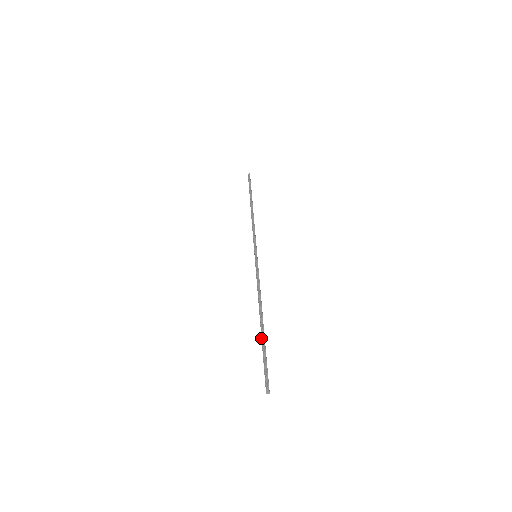
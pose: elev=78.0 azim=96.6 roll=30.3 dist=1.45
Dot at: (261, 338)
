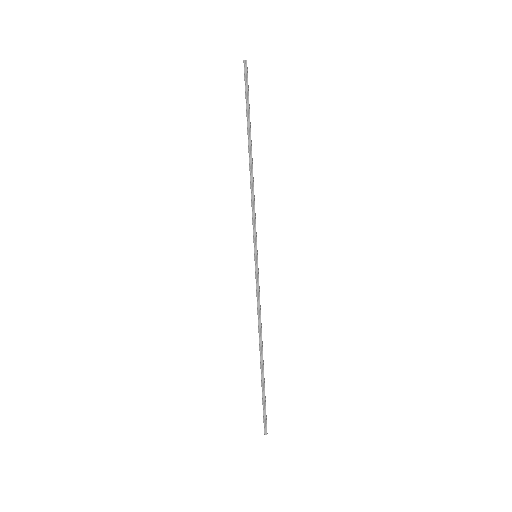
Dot at: (261, 378)
